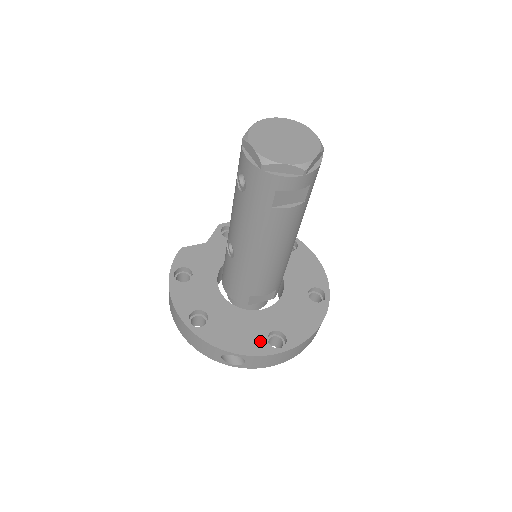
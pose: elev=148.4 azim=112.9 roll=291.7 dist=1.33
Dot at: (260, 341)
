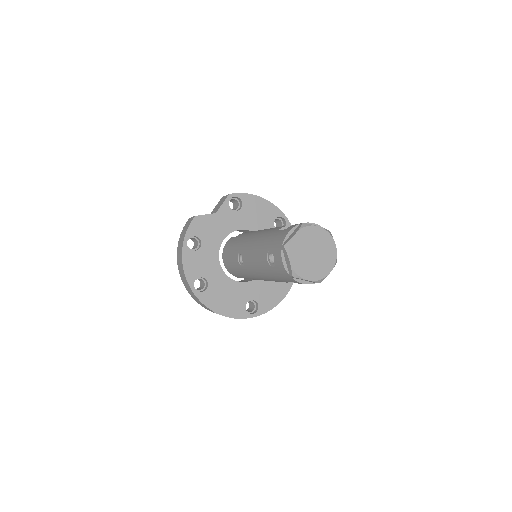
Dot at: (240, 307)
